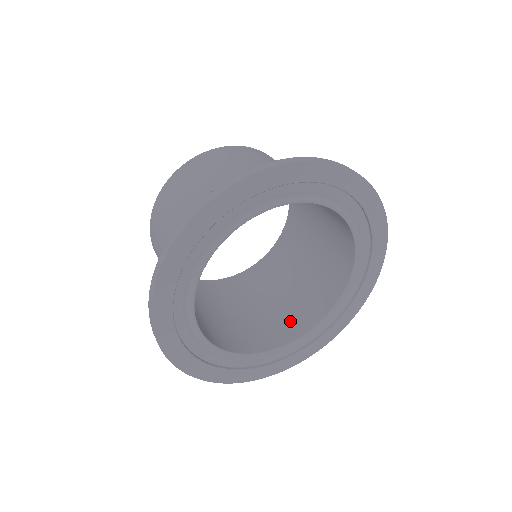
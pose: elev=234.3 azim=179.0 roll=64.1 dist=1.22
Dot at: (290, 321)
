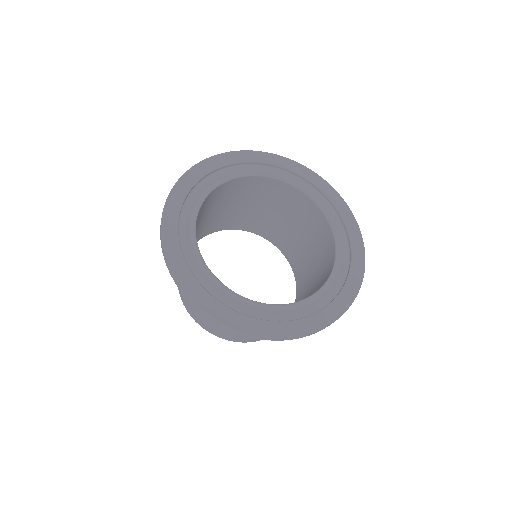
Dot at: occluded
